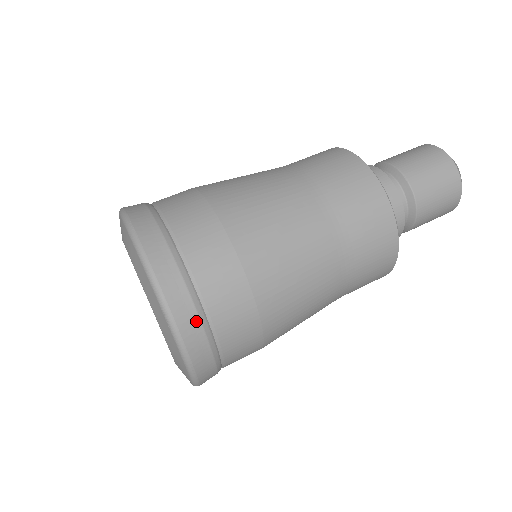
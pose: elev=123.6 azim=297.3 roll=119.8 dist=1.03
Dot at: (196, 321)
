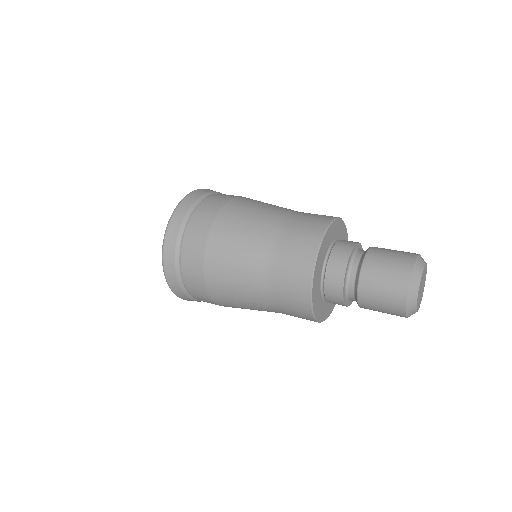
Dot at: (195, 199)
